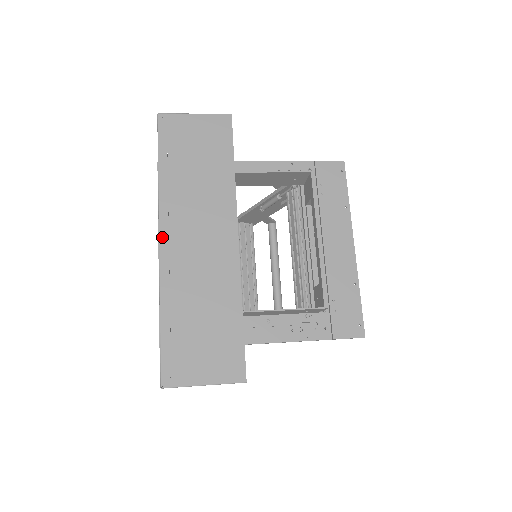
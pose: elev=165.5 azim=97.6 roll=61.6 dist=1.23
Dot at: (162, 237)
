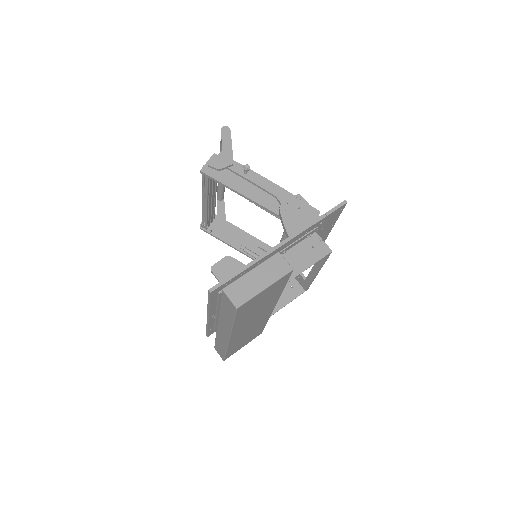
Dot at: (231, 339)
